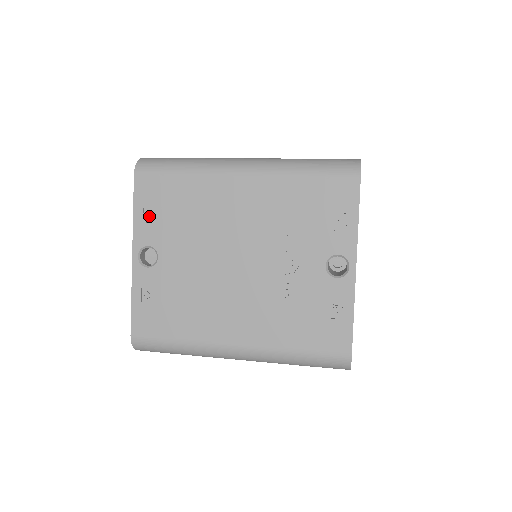
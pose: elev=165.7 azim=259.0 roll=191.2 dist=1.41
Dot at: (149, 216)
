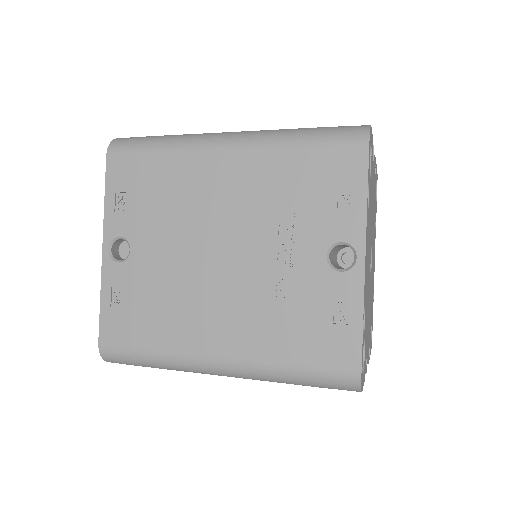
Dot at: (122, 202)
